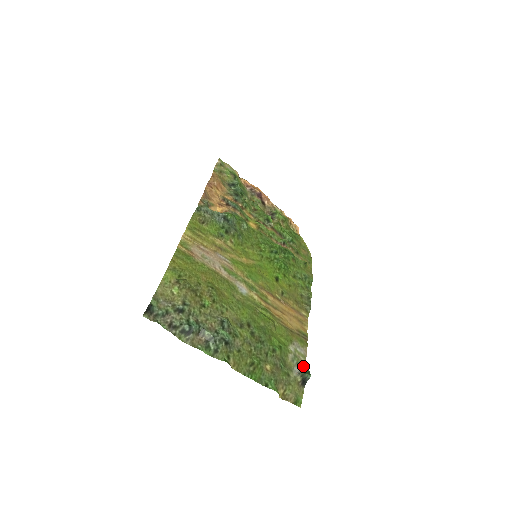
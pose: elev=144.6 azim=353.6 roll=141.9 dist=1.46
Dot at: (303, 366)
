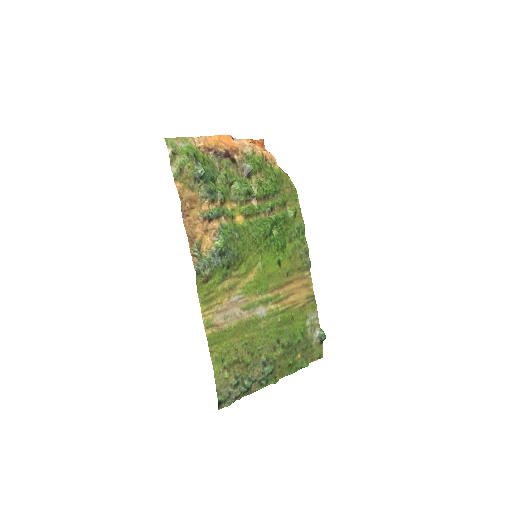
Dot at: (318, 327)
